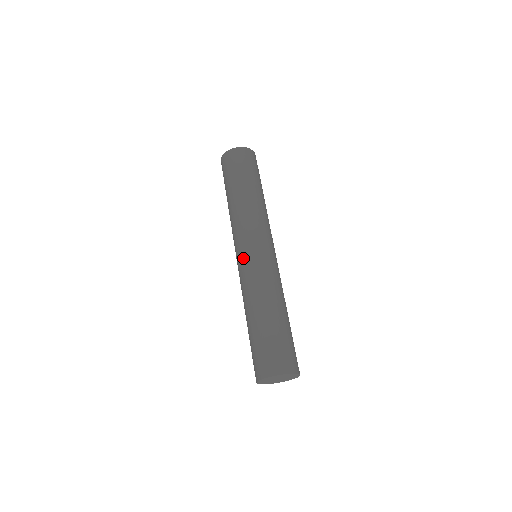
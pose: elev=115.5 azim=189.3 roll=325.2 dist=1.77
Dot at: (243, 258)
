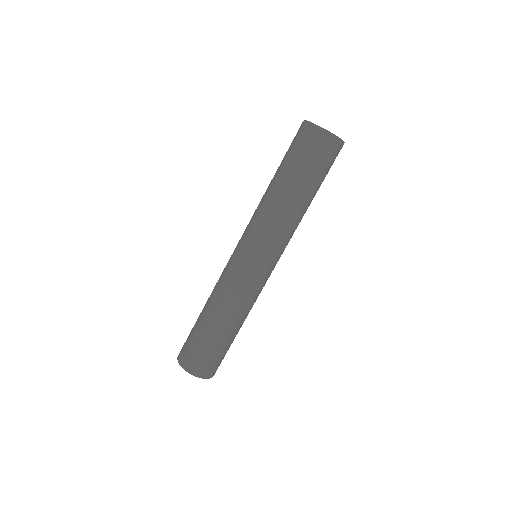
Dot at: (233, 253)
